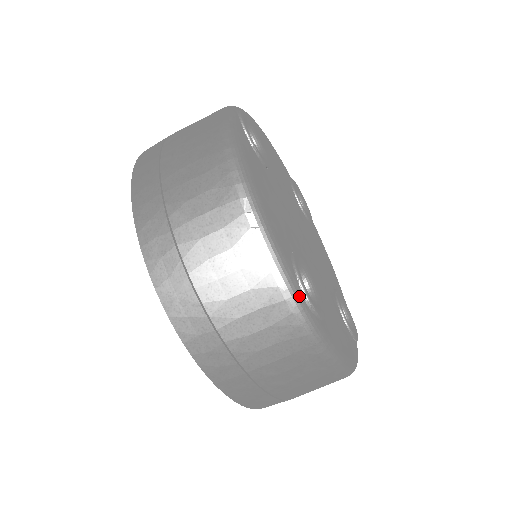
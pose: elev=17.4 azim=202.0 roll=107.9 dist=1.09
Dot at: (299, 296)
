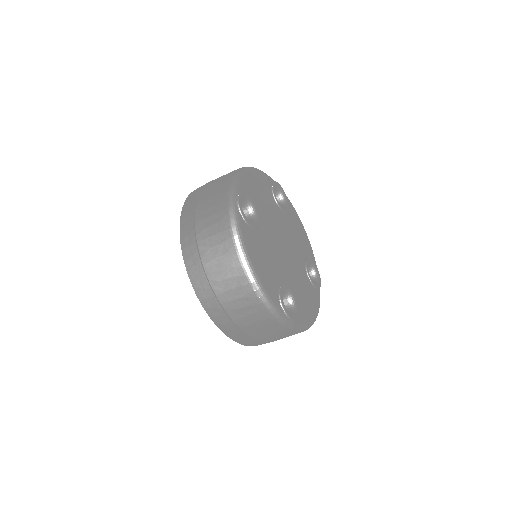
Dot at: (285, 319)
